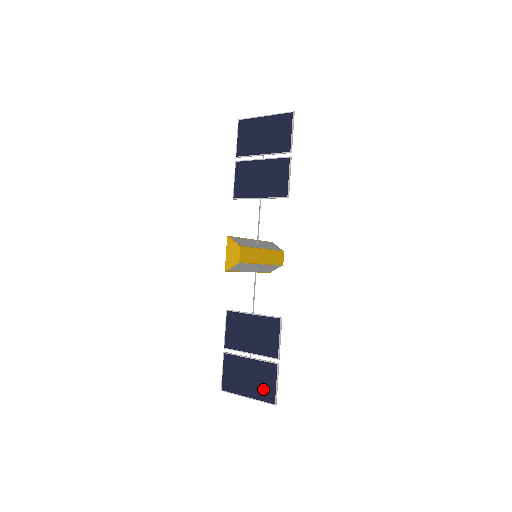
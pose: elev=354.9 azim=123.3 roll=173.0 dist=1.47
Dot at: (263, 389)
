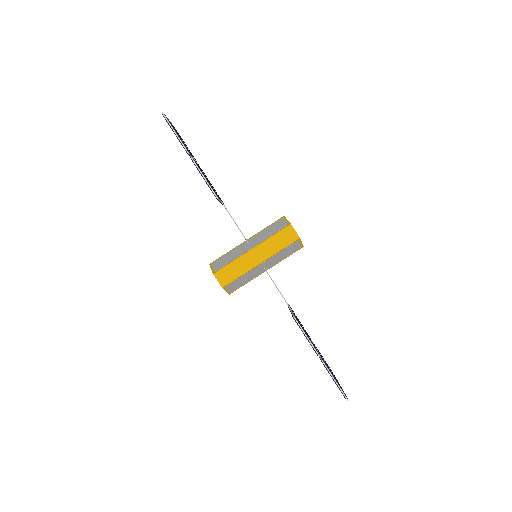
Dot at: occluded
